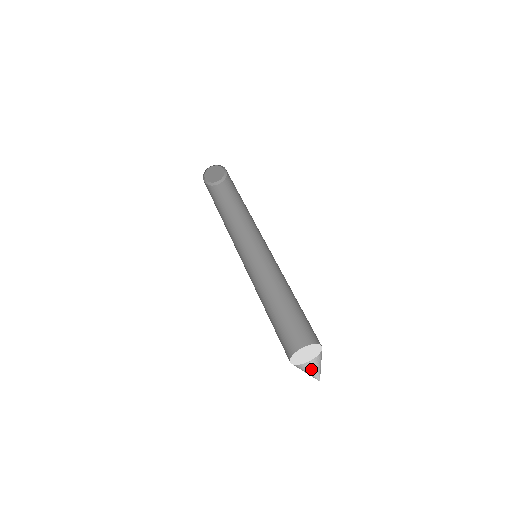
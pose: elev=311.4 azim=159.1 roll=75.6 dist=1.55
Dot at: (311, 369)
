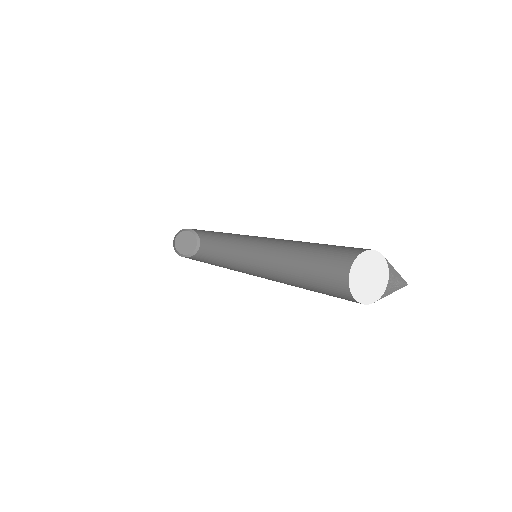
Dot at: occluded
